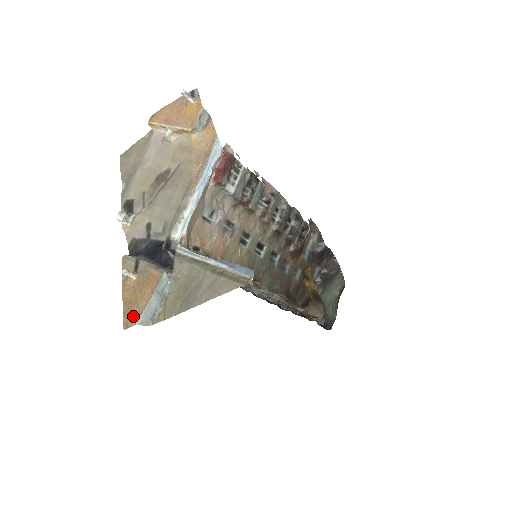
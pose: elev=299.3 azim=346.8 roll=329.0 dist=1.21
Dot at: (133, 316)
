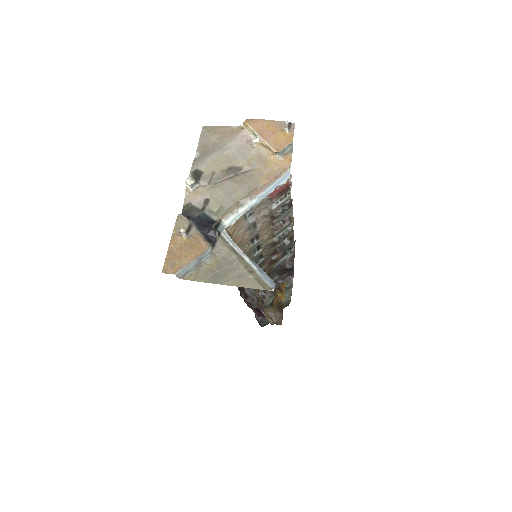
Dot at: (174, 267)
